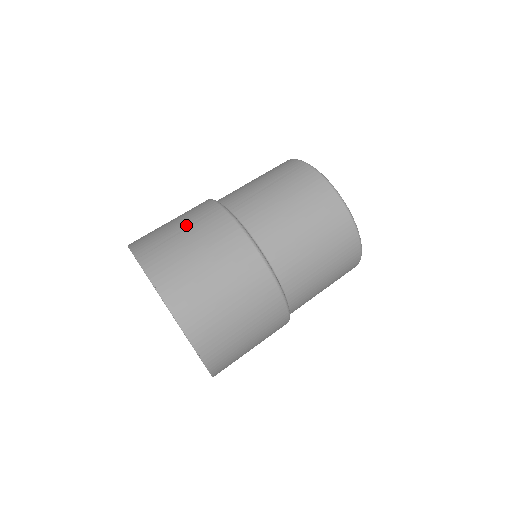
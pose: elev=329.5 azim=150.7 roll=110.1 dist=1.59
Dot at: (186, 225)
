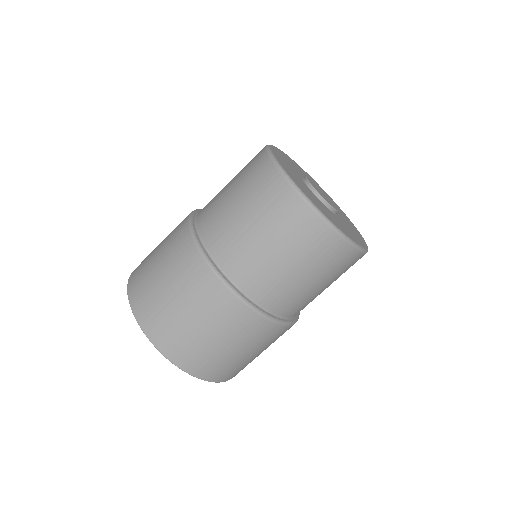
Dot at: (176, 288)
